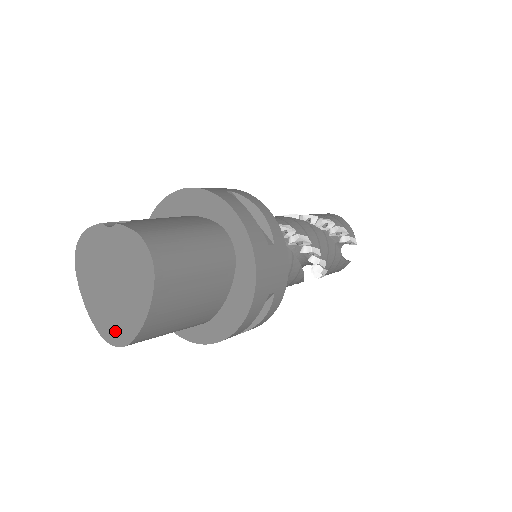
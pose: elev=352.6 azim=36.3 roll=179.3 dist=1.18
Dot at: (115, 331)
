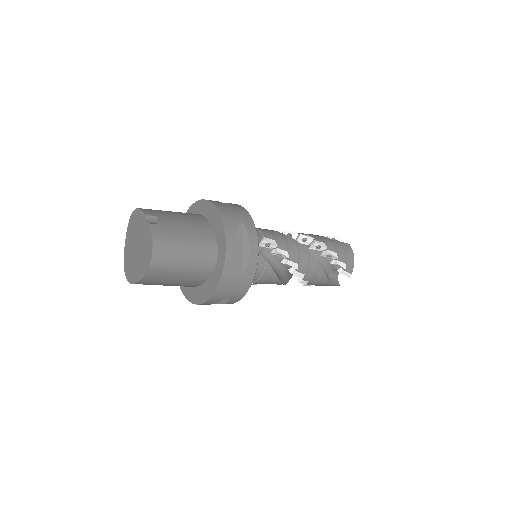
Dot at: (128, 271)
